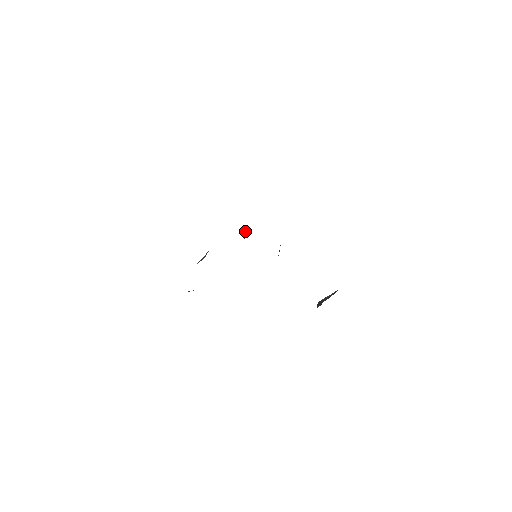
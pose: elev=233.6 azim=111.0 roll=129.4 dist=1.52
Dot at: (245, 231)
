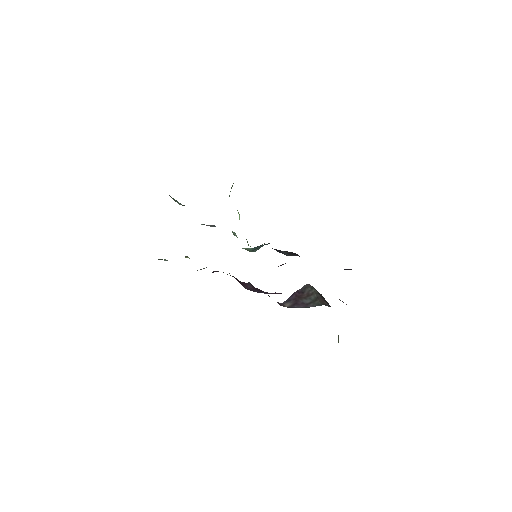
Dot at: (254, 250)
